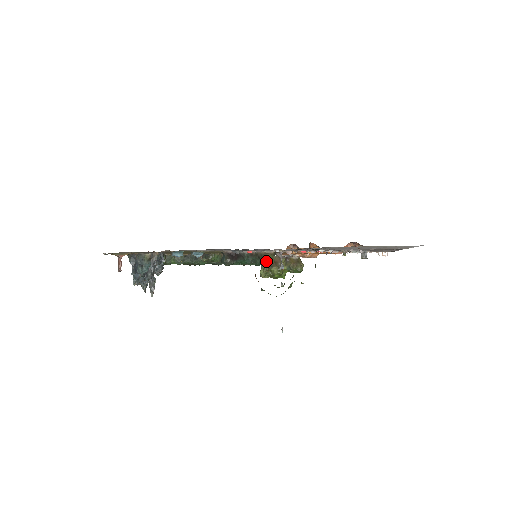
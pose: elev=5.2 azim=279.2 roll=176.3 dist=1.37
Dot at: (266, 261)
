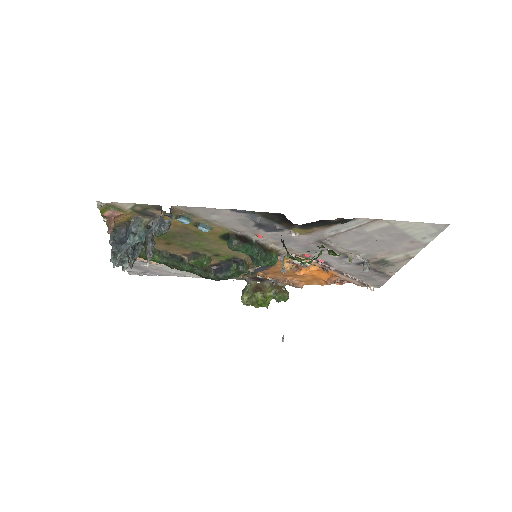
Dot at: (270, 258)
